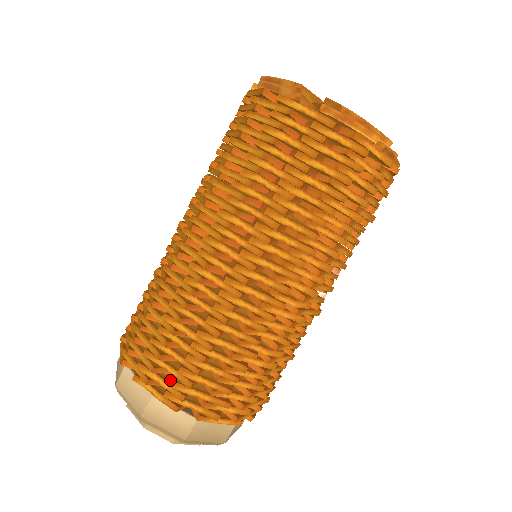
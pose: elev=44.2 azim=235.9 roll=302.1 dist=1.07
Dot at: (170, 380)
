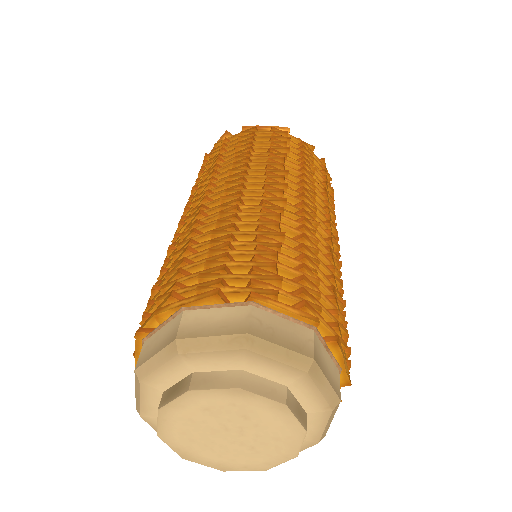
Dot at: (198, 277)
